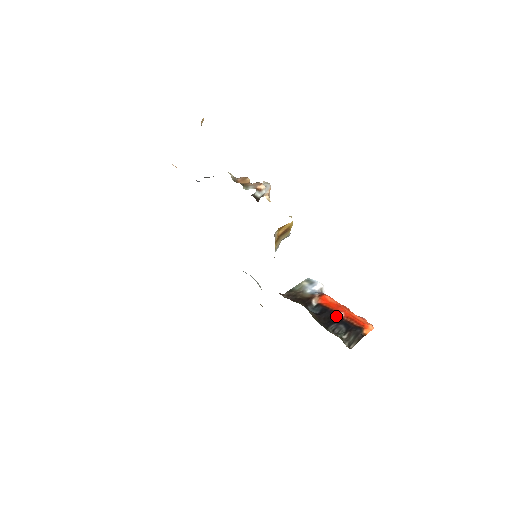
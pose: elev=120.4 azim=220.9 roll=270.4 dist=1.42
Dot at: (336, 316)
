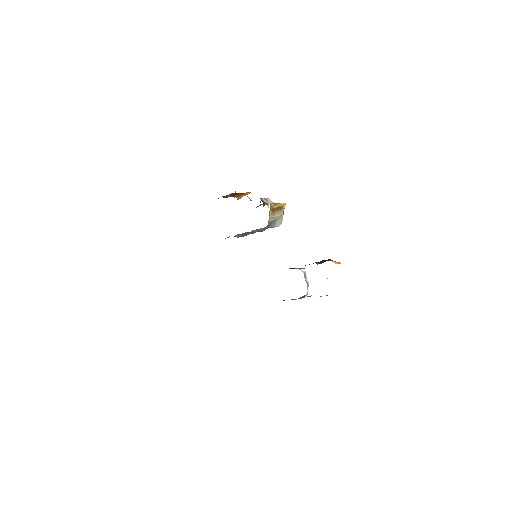
Dot at: occluded
